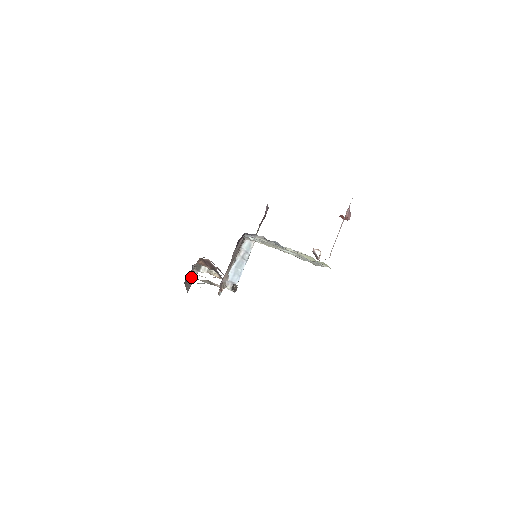
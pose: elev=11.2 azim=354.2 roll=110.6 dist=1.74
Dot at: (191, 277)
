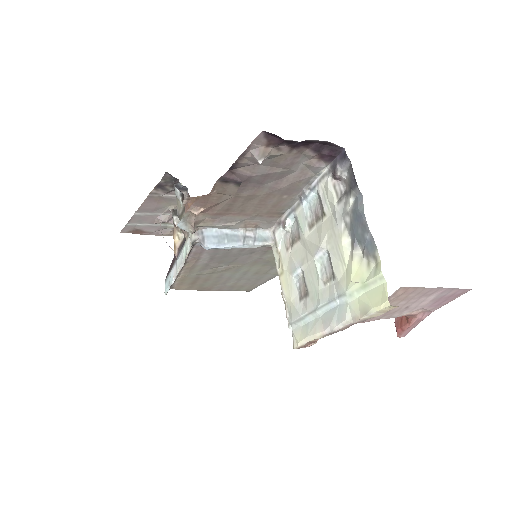
Dot at: (157, 210)
